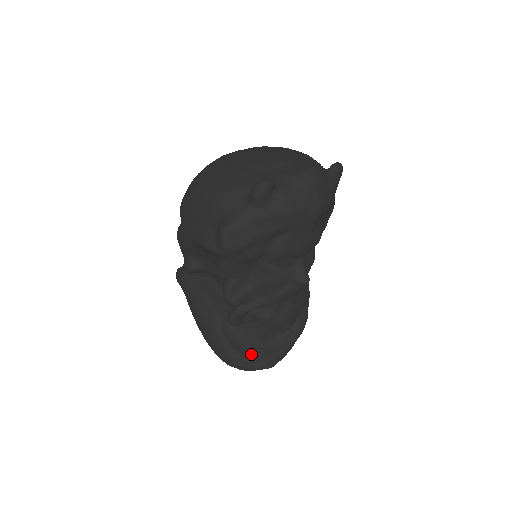
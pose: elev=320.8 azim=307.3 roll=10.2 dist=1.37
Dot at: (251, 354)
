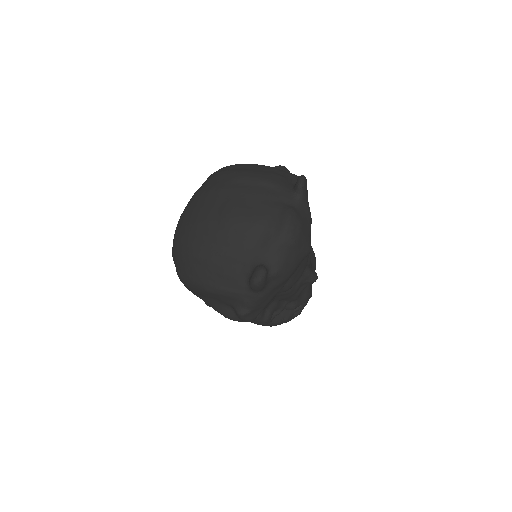
Dot at: (287, 313)
